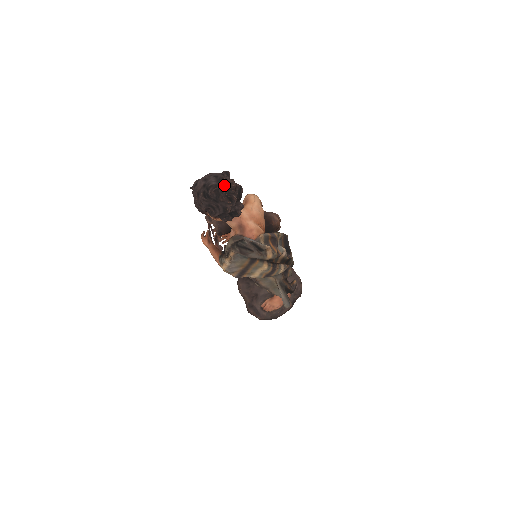
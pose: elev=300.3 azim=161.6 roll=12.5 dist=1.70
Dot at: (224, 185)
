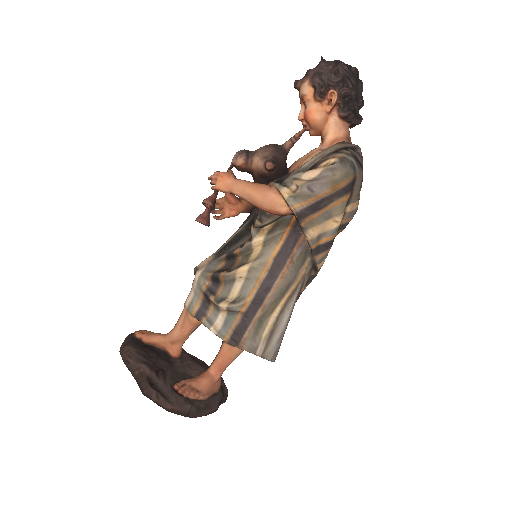
Dot at: occluded
